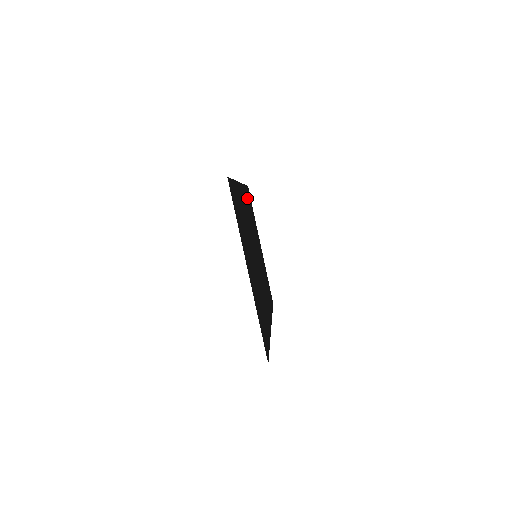
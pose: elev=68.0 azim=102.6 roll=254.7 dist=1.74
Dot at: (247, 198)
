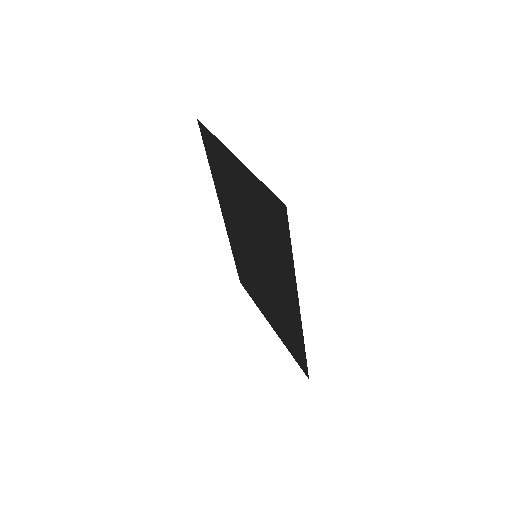
Dot at: (237, 259)
